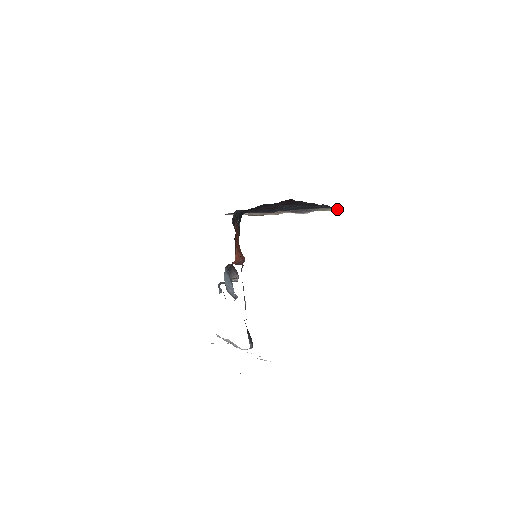
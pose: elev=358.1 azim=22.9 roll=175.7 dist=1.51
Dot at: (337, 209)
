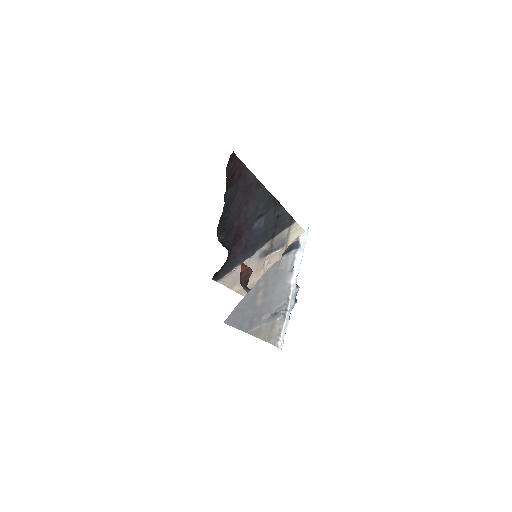
Dot at: (298, 230)
